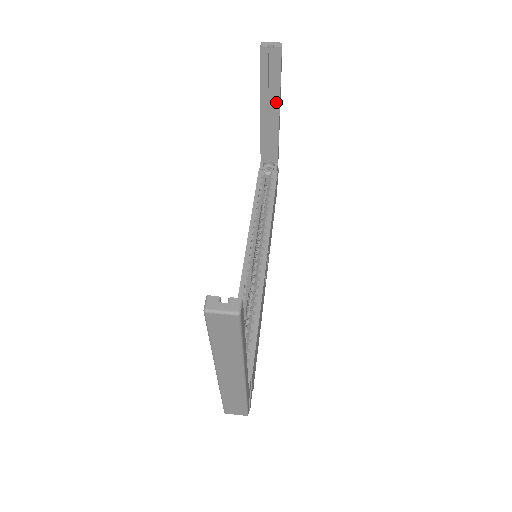
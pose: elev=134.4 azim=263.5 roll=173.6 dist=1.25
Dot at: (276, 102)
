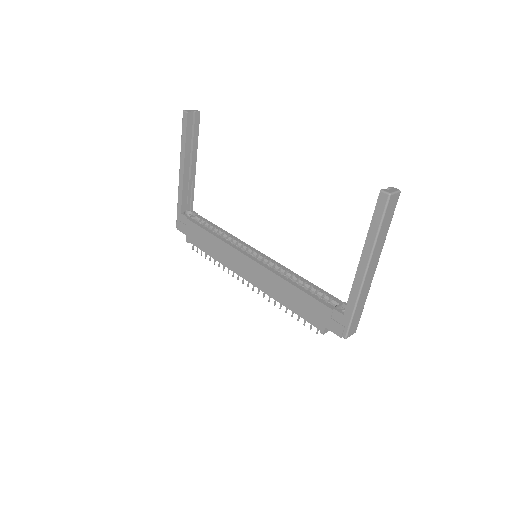
Dot at: (194, 156)
